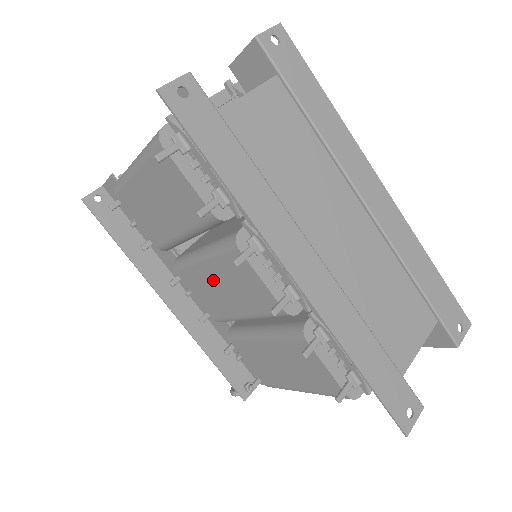
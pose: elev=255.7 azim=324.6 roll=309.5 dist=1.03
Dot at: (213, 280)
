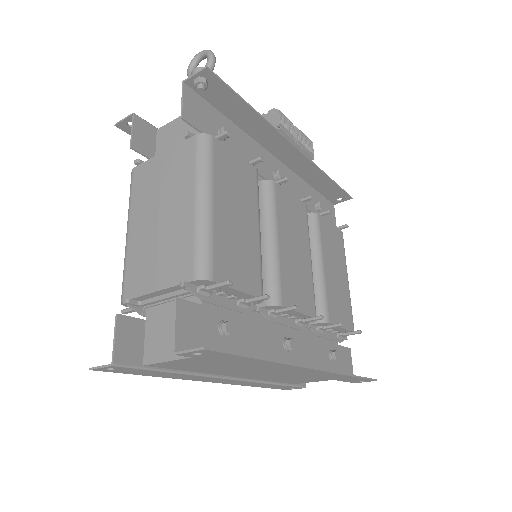
Dot at: occluded
